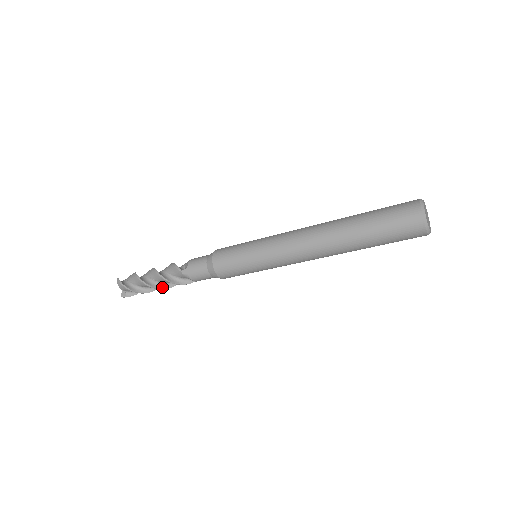
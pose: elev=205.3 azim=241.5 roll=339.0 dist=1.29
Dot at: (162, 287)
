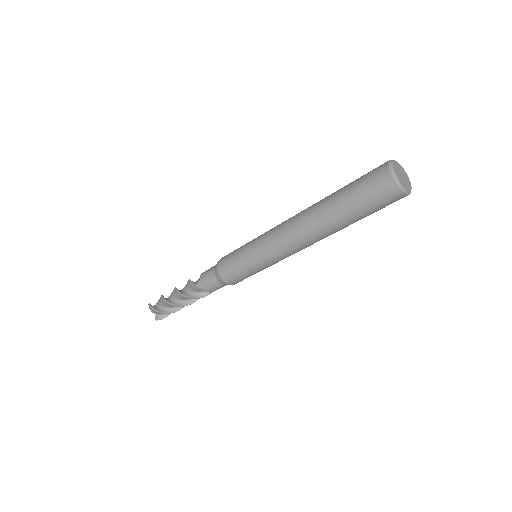
Dot at: (185, 304)
